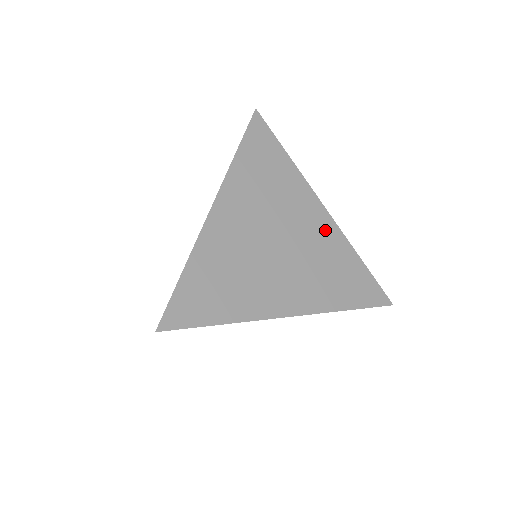
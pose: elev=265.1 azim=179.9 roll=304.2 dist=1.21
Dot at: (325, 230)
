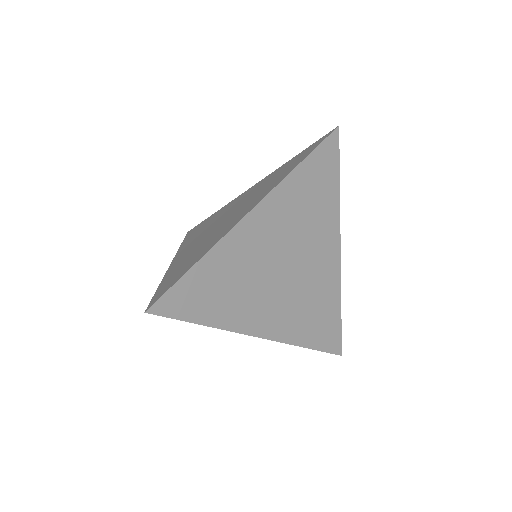
Dot at: (329, 271)
